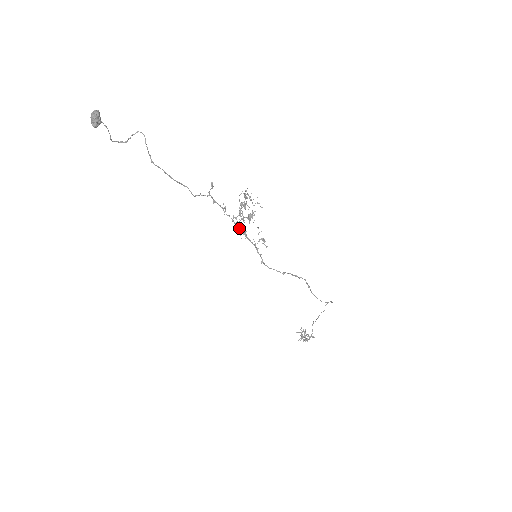
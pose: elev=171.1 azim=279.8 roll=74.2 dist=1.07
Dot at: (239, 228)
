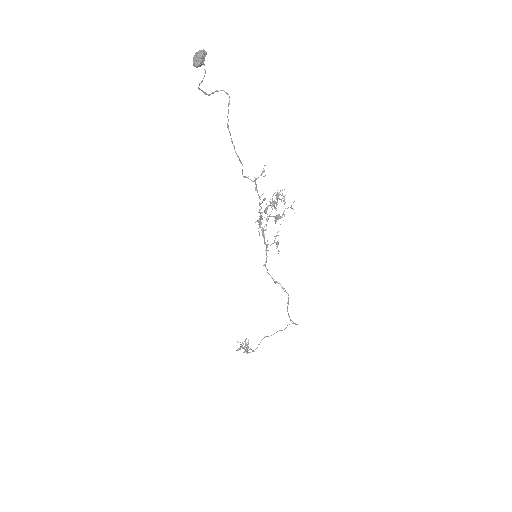
Dot at: (261, 224)
